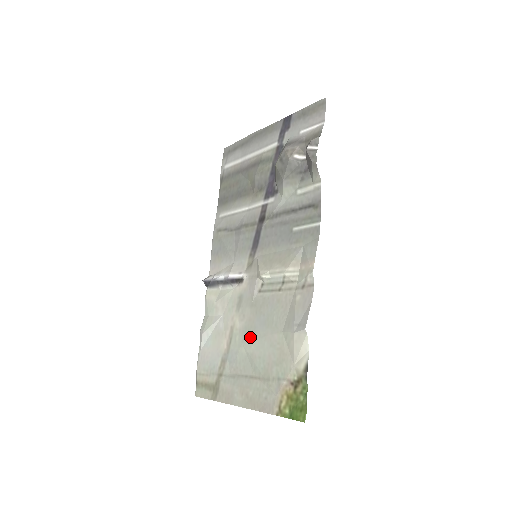
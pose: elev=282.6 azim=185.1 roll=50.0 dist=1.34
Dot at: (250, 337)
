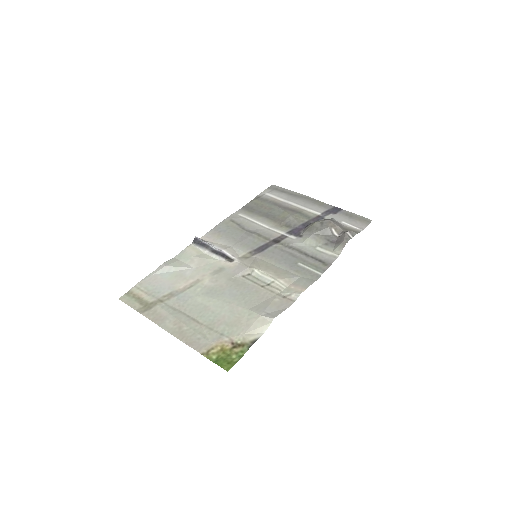
Dot at: (213, 296)
